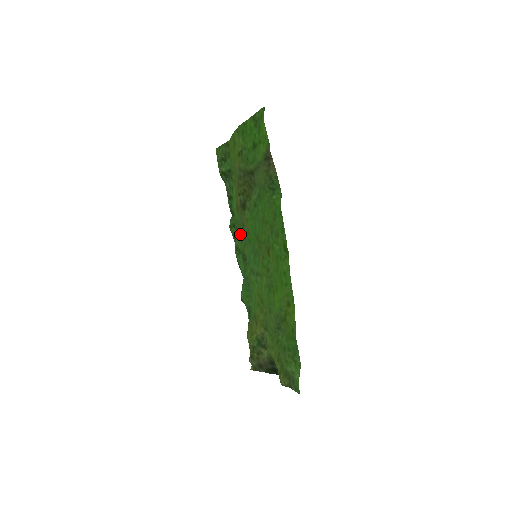
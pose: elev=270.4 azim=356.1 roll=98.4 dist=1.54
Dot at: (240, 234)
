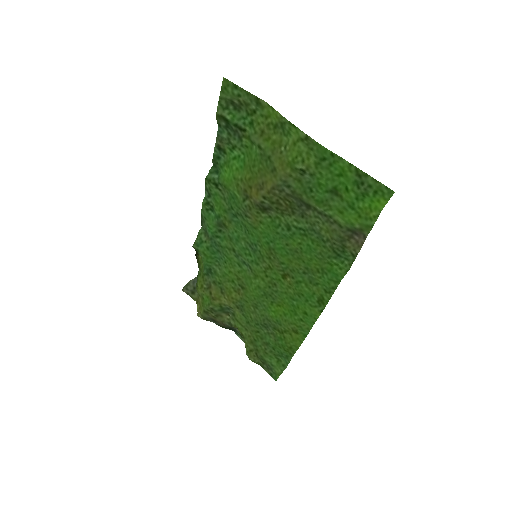
Dot at: (227, 205)
